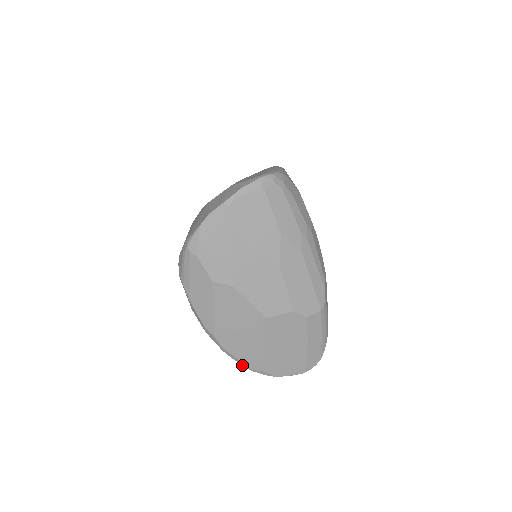
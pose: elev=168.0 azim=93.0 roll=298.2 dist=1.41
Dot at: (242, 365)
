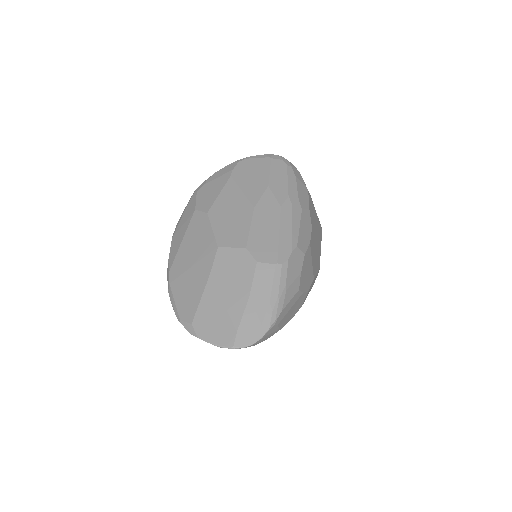
Dot at: (175, 314)
